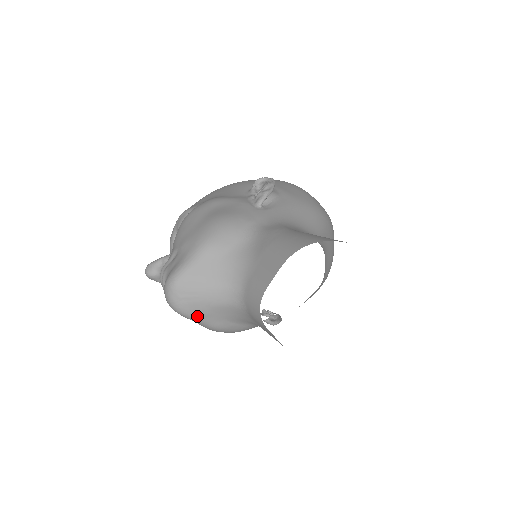
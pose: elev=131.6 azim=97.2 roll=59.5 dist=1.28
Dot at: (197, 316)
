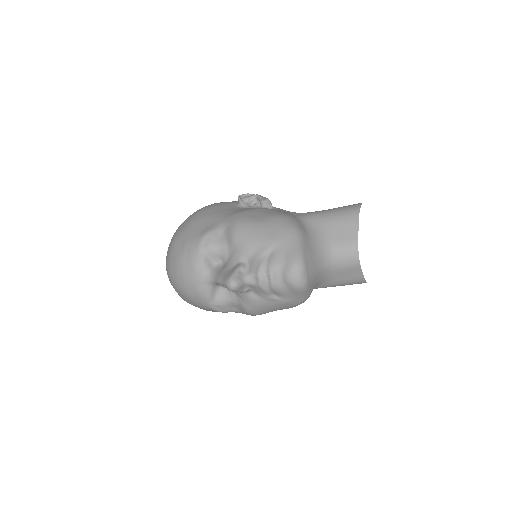
Dot at: (310, 287)
